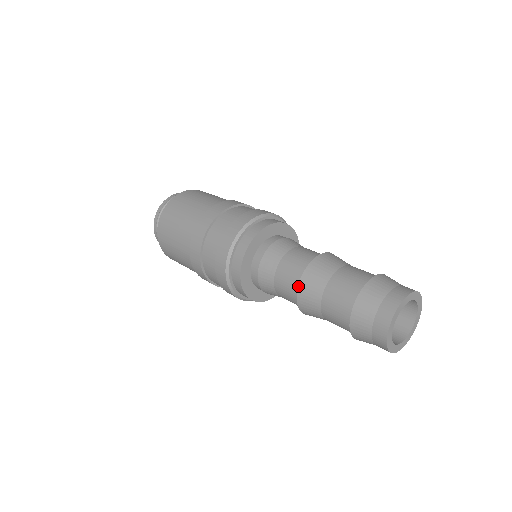
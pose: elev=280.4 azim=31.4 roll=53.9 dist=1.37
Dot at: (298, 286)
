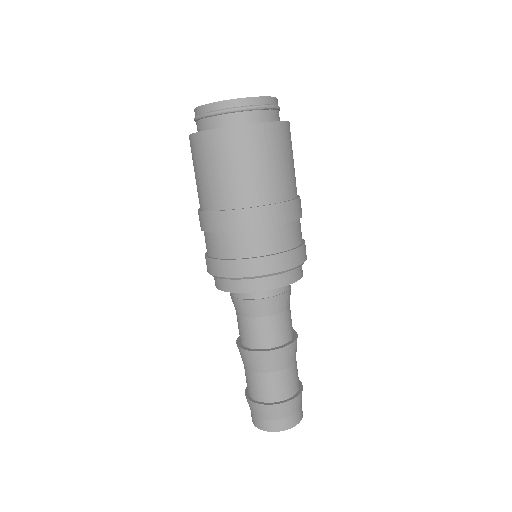
Dot at: (252, 351)
